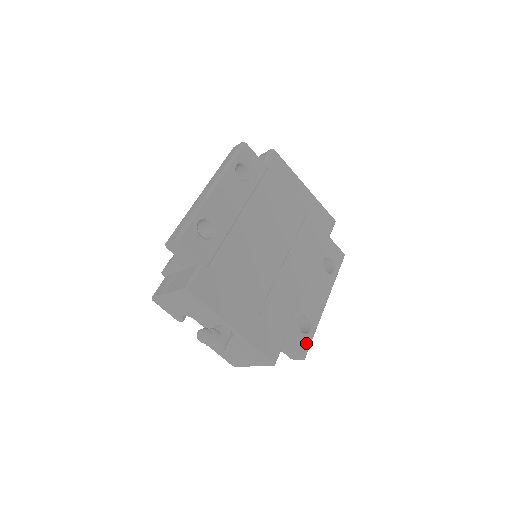
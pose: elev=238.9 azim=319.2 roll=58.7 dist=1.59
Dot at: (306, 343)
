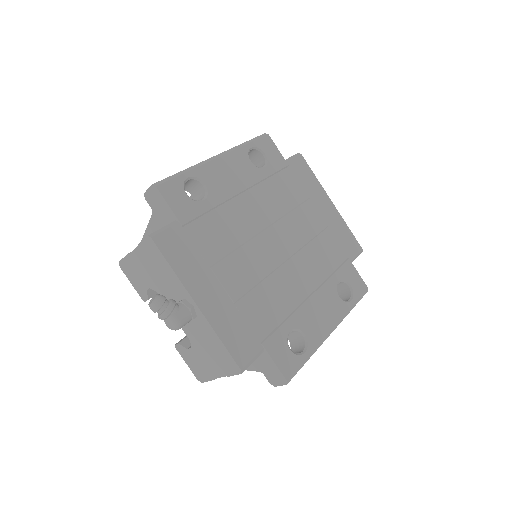
Dot at: (293, 364)
